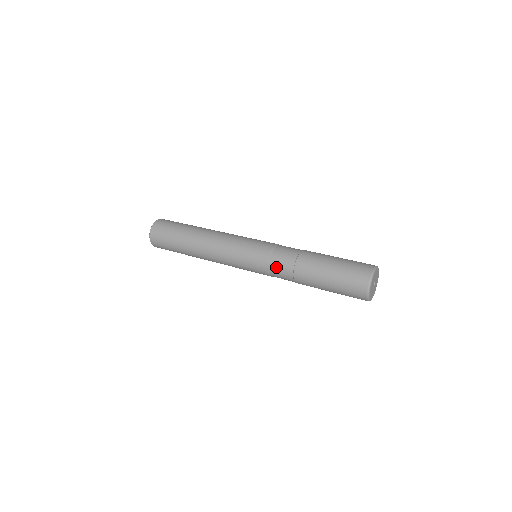
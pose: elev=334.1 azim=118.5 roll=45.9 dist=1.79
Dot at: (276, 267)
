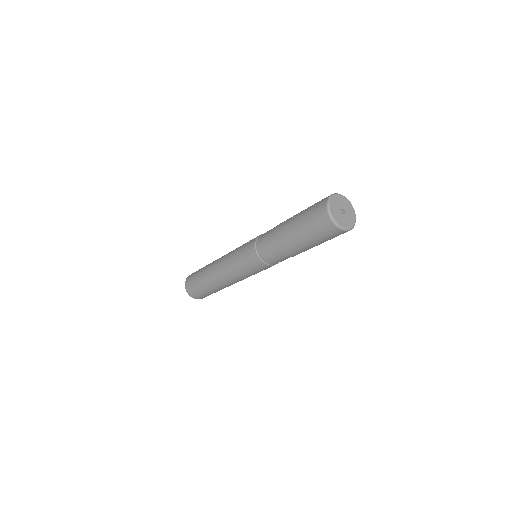
Dot at: occluded
